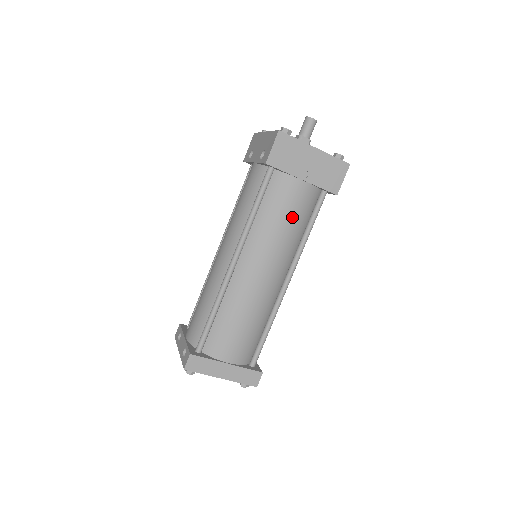
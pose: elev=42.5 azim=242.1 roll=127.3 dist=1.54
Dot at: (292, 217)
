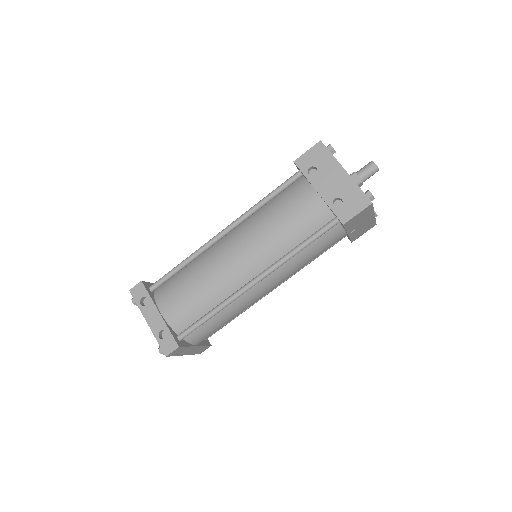
Dot at: occluded
